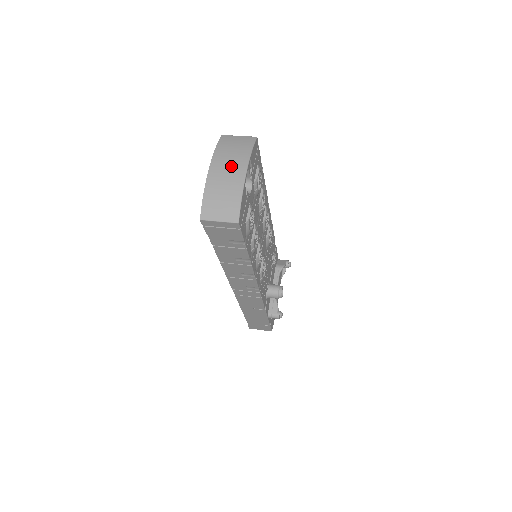
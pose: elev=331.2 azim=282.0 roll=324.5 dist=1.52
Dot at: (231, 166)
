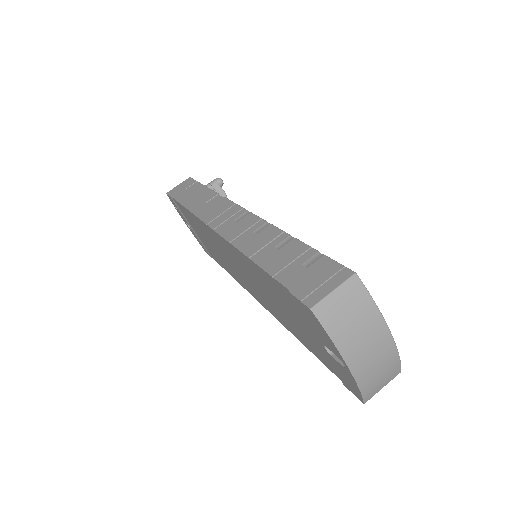
Dot at: (372, 345)
